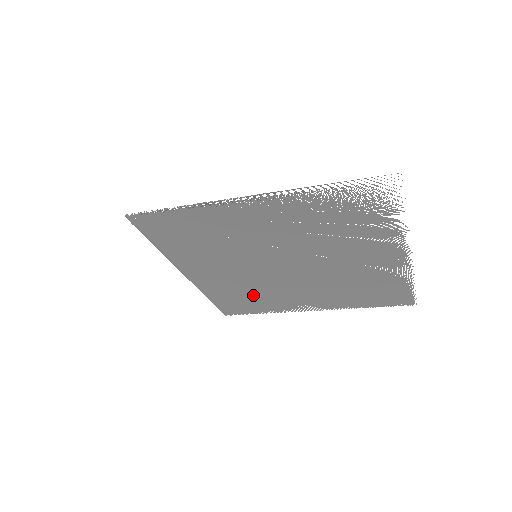
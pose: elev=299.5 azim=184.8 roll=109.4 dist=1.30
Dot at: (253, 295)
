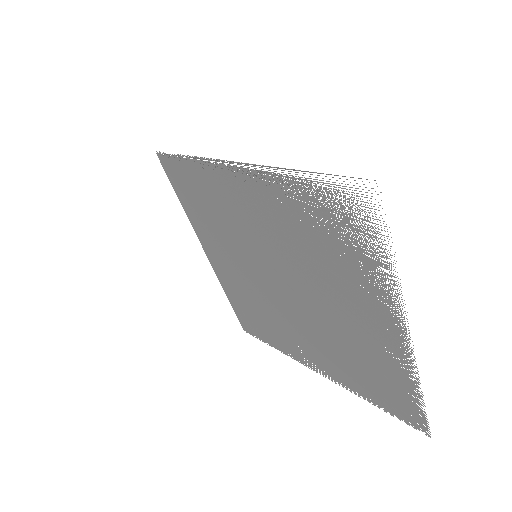
Dot at: (262, 314)
